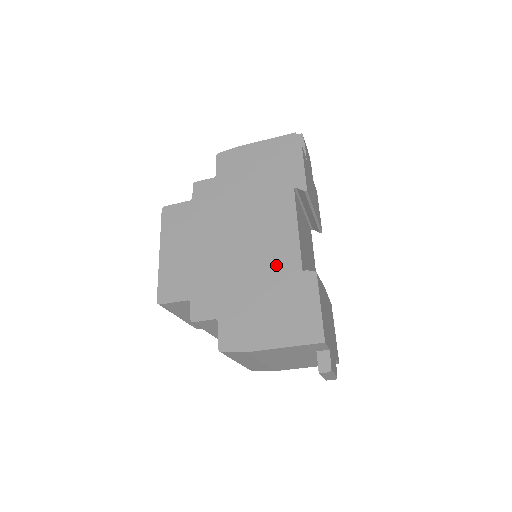
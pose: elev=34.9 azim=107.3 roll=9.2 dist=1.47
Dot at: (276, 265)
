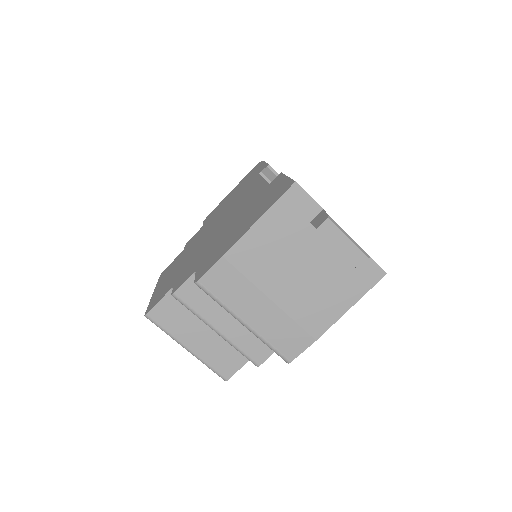
Dot at: (247, 204)
